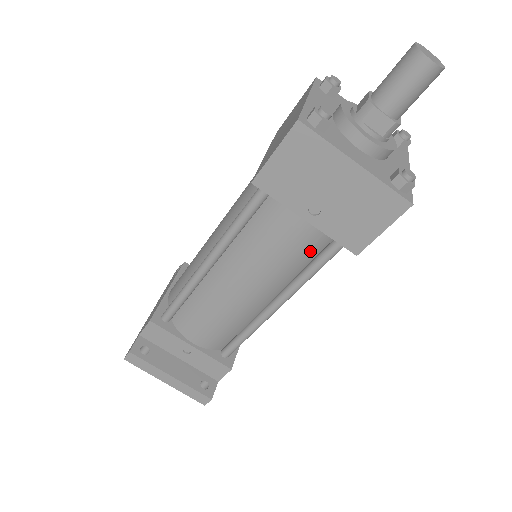
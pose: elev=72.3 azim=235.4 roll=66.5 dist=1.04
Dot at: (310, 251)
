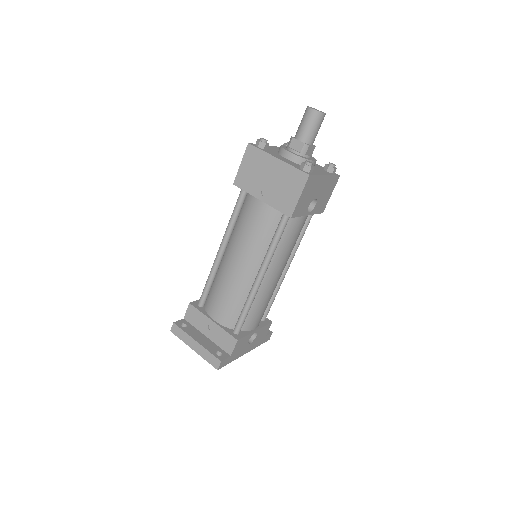
Dot at: (271, 226)
